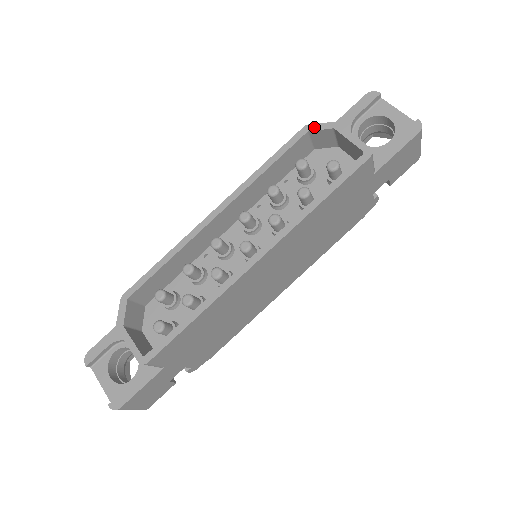
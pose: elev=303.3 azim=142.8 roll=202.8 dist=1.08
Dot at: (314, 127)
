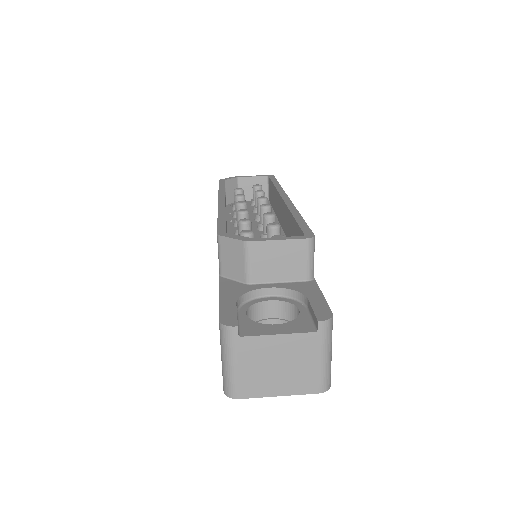
Dot at: (225, 179)
